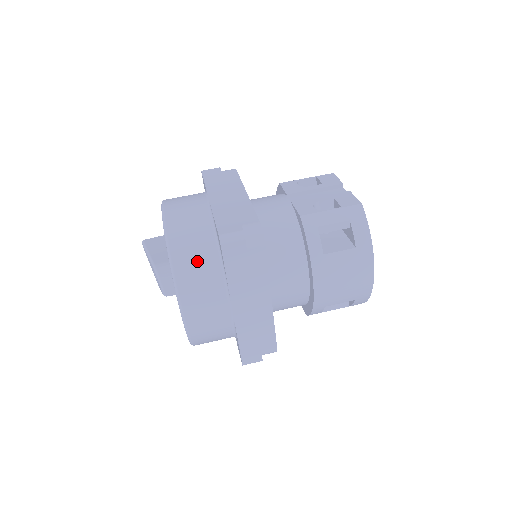
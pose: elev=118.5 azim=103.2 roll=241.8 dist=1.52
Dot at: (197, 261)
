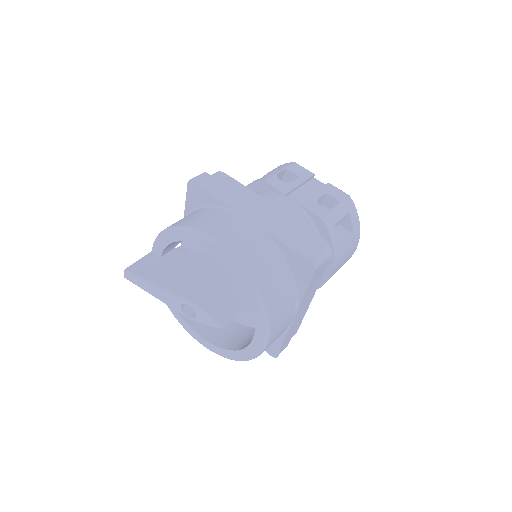
Dot at: (278, 289)
